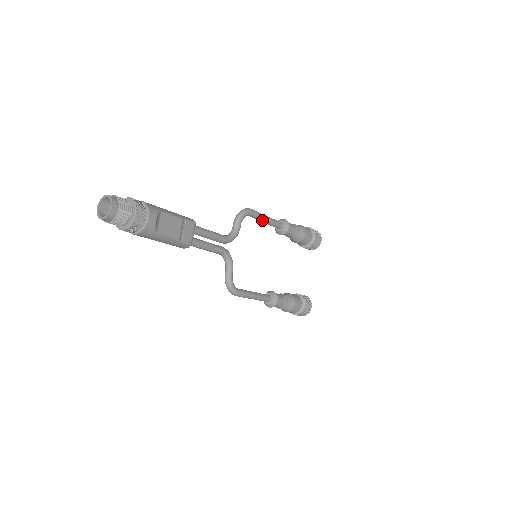
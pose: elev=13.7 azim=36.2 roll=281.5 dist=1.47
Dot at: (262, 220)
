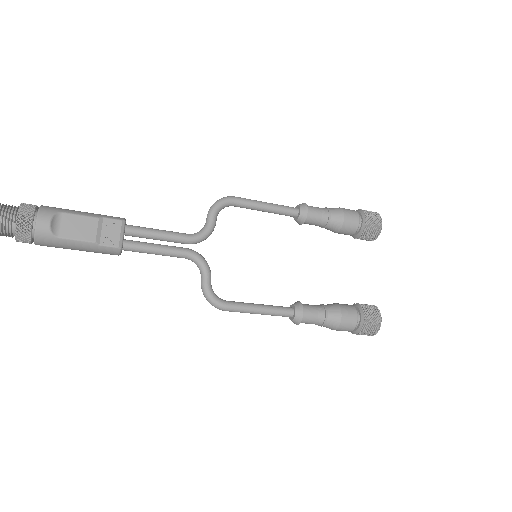
Dot at: (257, 208)
